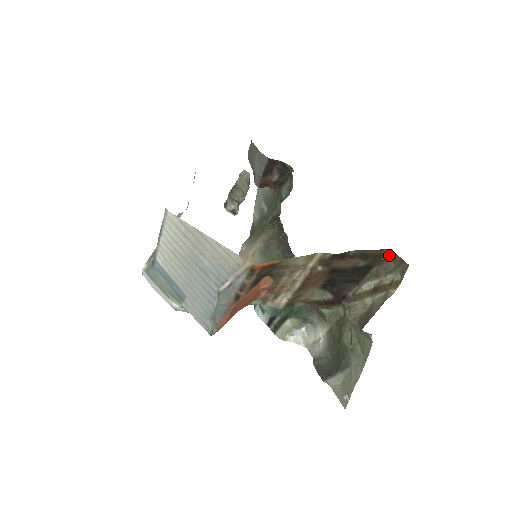
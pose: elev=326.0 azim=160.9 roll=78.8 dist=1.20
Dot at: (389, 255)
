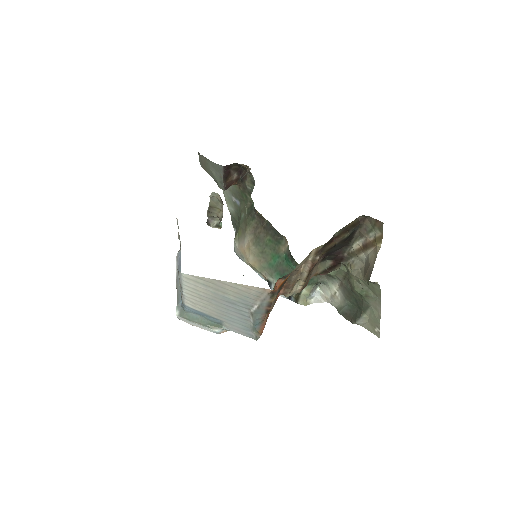
Dot at: (364, 219)
